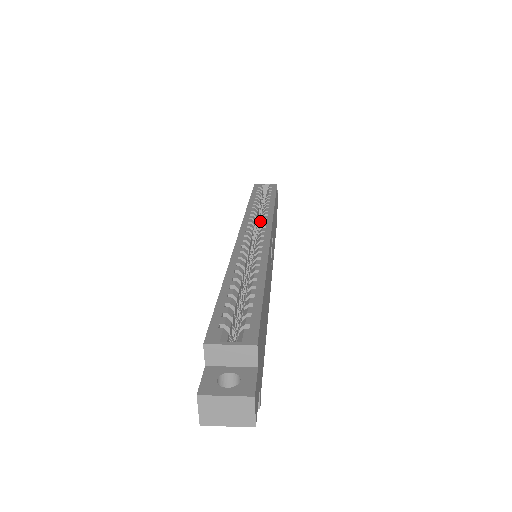
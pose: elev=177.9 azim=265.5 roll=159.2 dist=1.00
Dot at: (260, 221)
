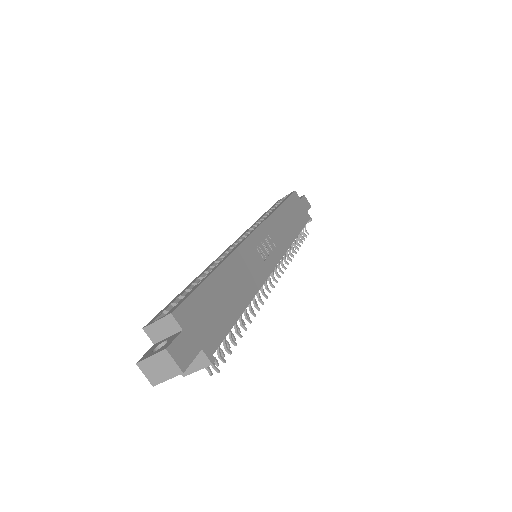
Dot at: occluded
